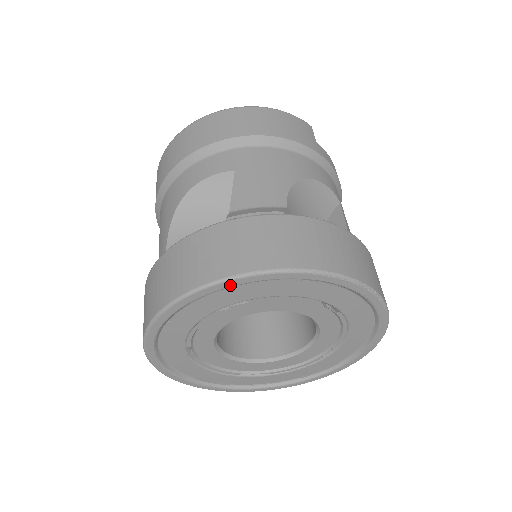
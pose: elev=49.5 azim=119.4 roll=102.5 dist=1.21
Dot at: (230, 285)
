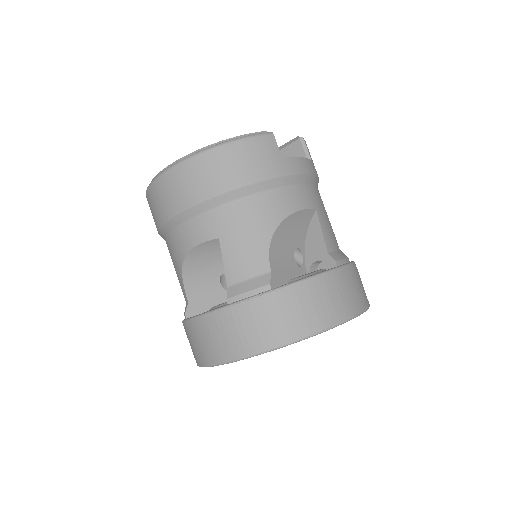
Dot at: (246, 358)
